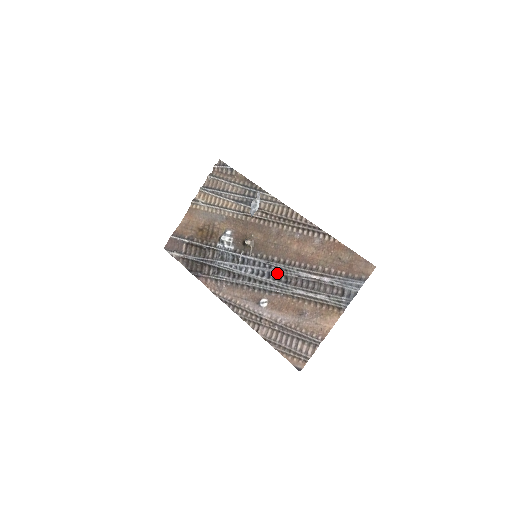
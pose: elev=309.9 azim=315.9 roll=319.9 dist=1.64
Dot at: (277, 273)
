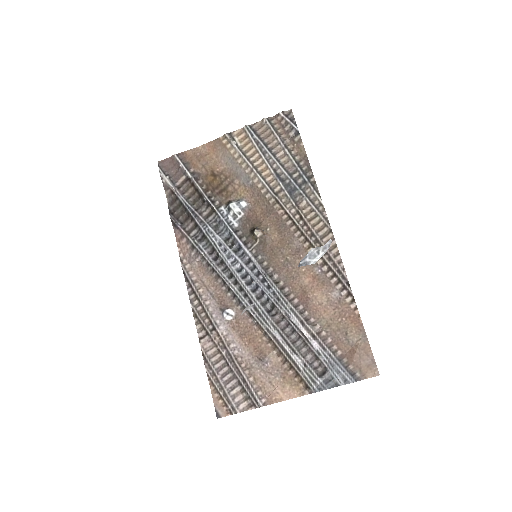
Dot at: (266, 294)
